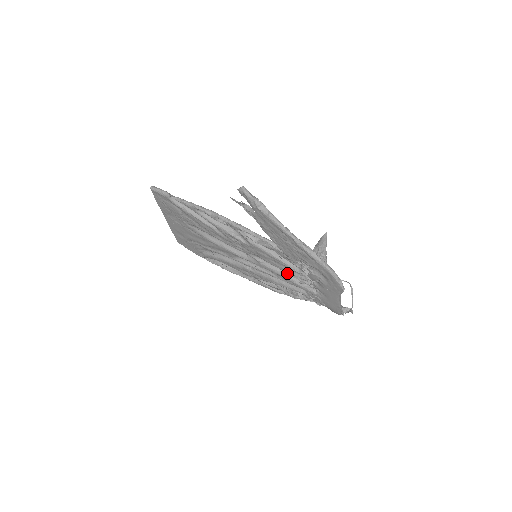
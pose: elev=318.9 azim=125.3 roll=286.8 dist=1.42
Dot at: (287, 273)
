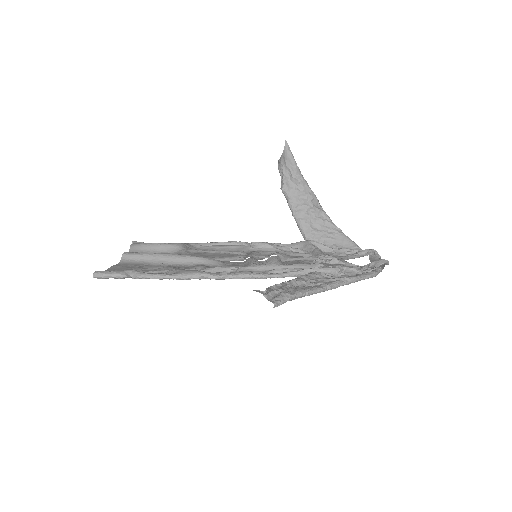
Dot at: occluded
